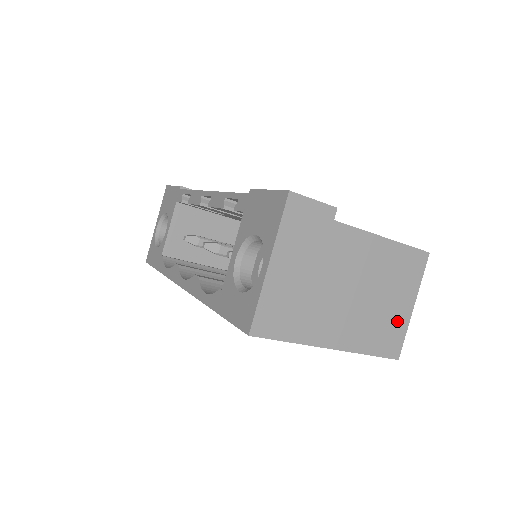
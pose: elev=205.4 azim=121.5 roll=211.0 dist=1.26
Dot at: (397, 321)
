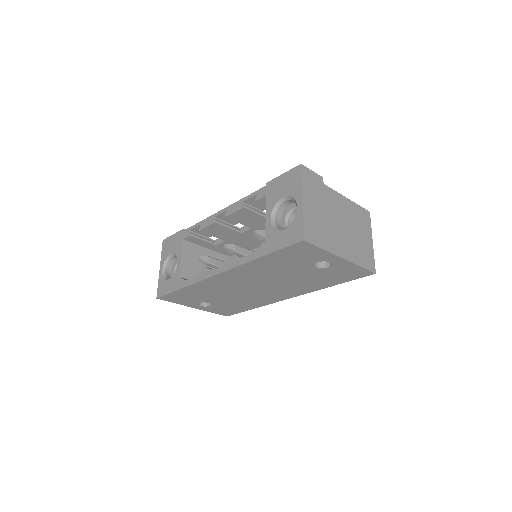
Dot at: (368, 249)
